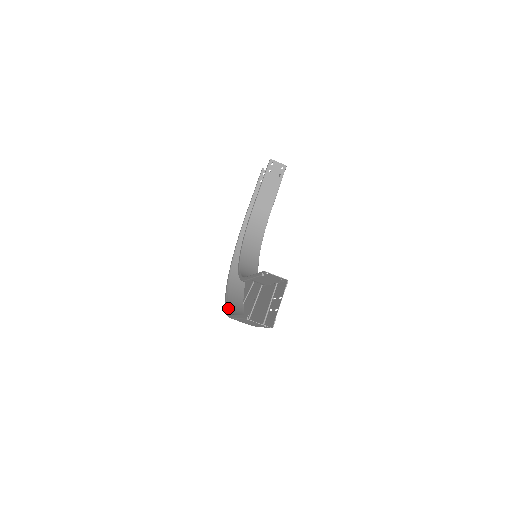
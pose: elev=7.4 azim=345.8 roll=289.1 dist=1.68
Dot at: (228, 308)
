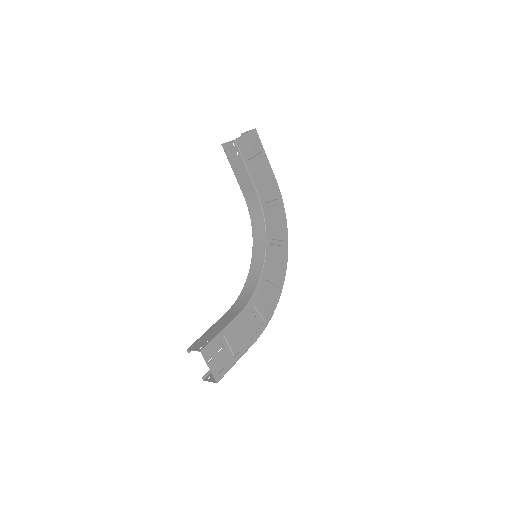
Dot at: occluded
